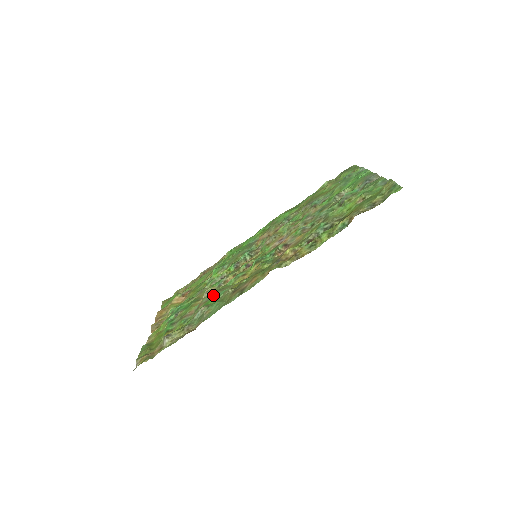
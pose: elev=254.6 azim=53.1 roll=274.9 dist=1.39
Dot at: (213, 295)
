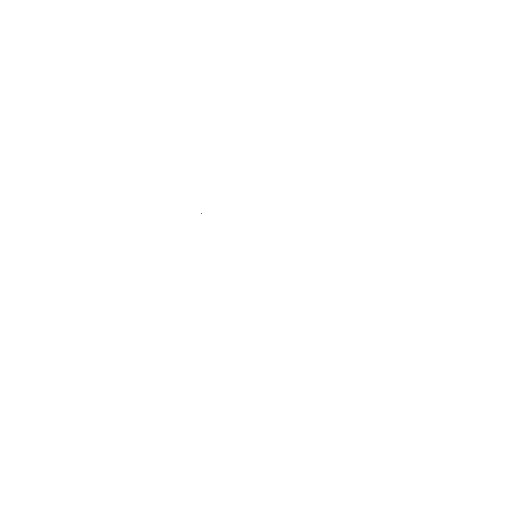
Dot at: occluded
